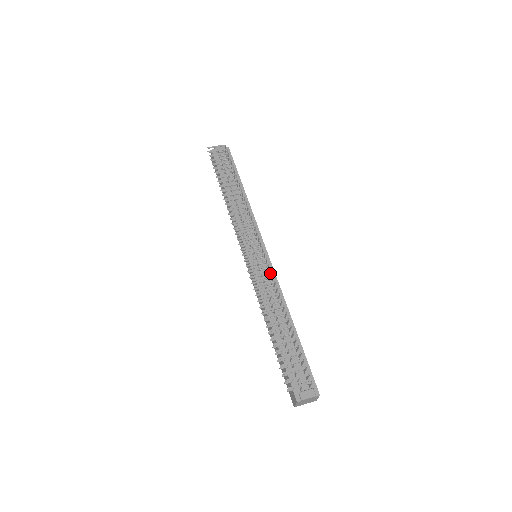
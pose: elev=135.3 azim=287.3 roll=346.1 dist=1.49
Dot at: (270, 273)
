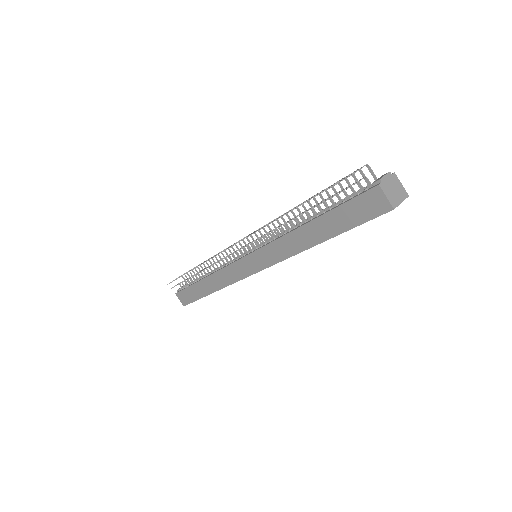
Dot at: (270, 230)
